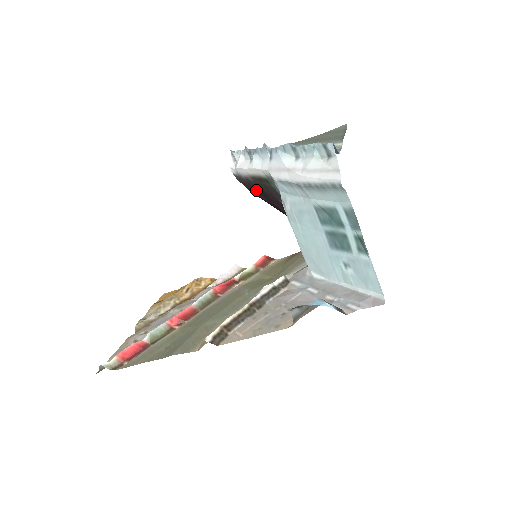
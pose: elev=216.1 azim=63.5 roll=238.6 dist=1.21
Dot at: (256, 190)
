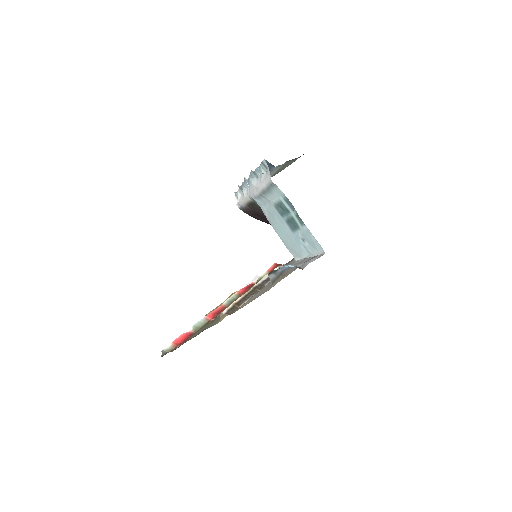
Dot at: (255, 215)
